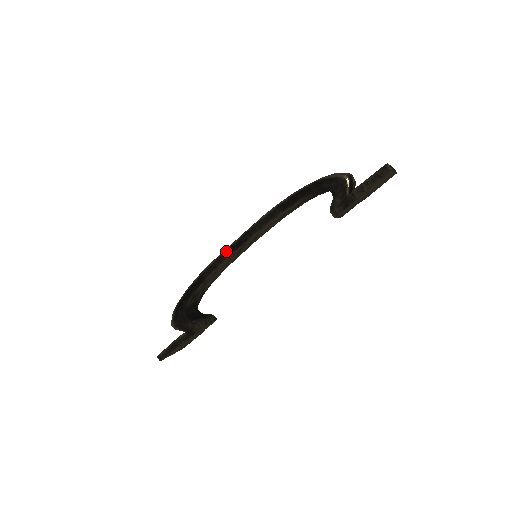
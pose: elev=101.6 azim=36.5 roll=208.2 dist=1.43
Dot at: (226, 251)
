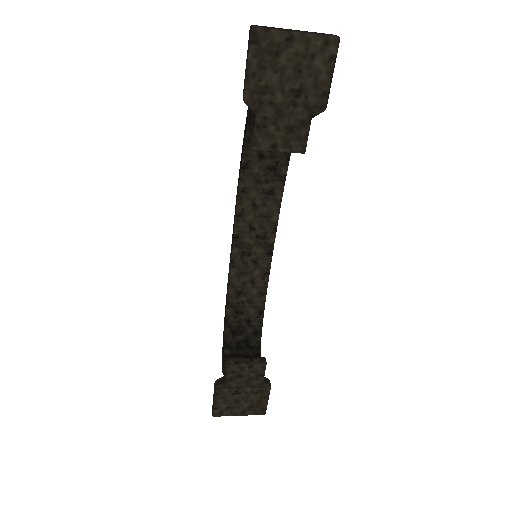
Dot at: (230, 258)
